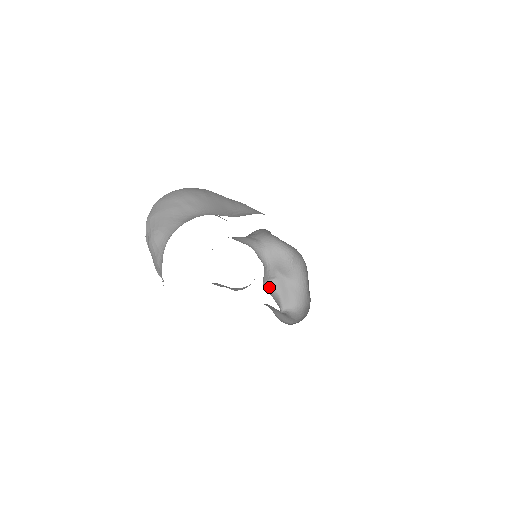
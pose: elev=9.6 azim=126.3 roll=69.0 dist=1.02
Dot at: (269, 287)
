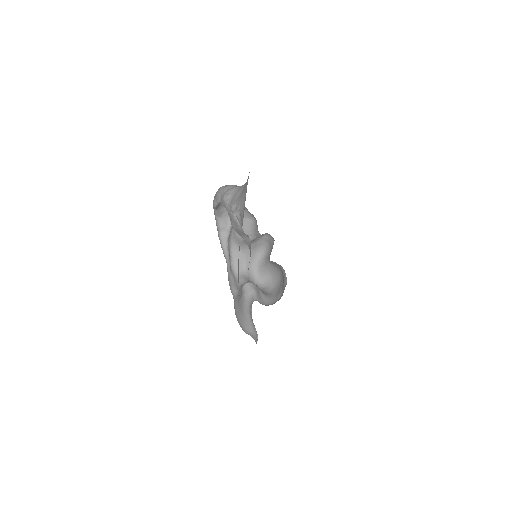
Dot at: (250, 285)
